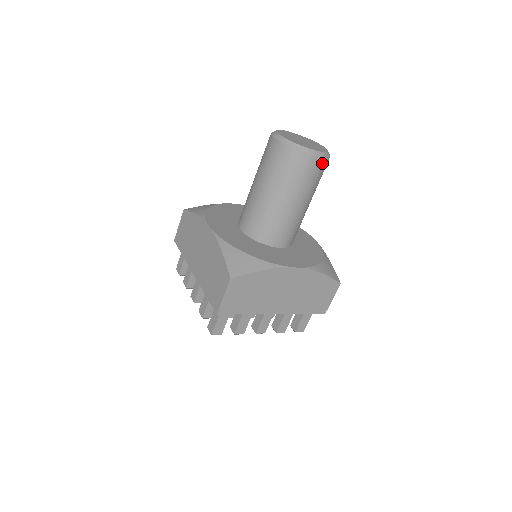
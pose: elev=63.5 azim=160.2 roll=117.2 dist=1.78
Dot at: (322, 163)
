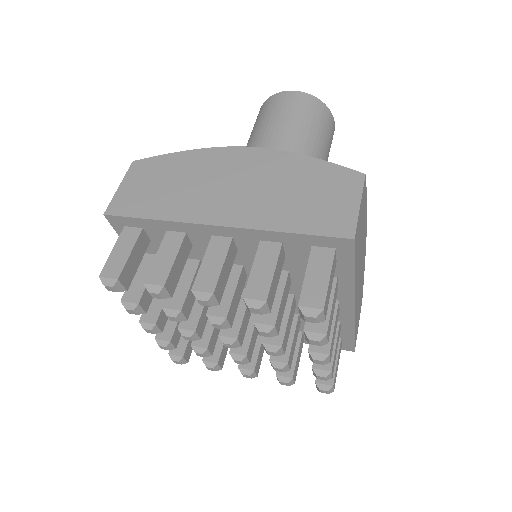
Dot at: (332, 139)
